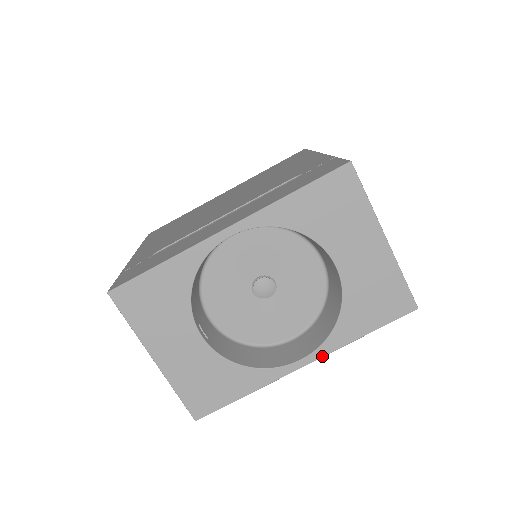
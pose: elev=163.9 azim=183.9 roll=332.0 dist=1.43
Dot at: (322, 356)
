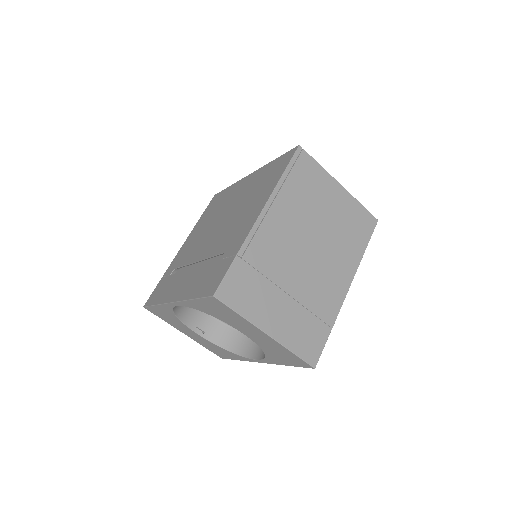
Dot at: (267, 363)
